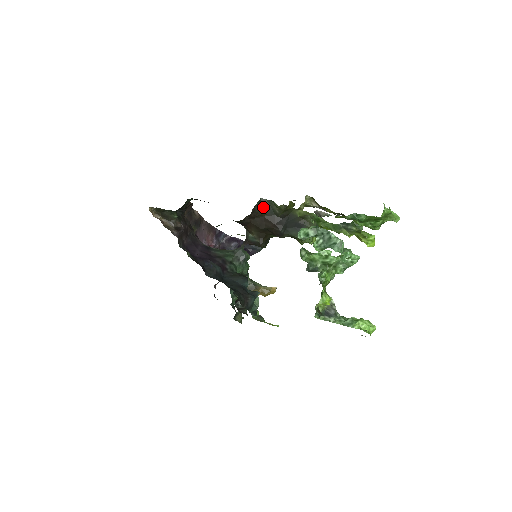
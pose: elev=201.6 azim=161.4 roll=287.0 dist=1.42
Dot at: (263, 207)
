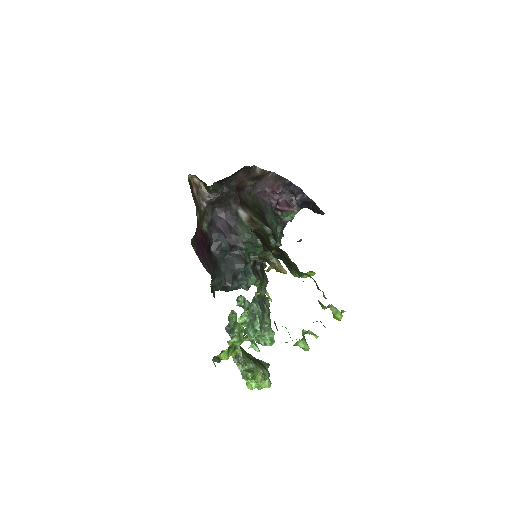
Dot at: (263, 233)
